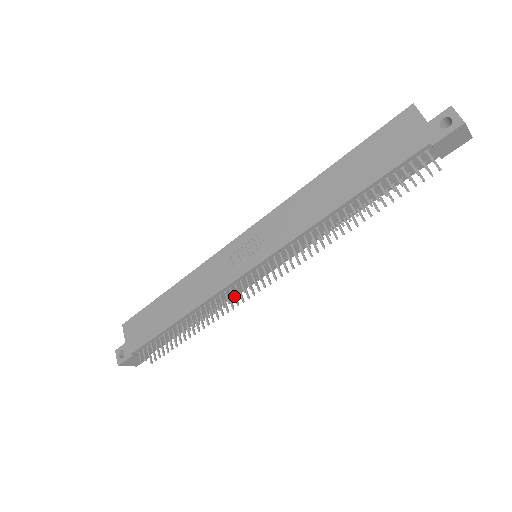
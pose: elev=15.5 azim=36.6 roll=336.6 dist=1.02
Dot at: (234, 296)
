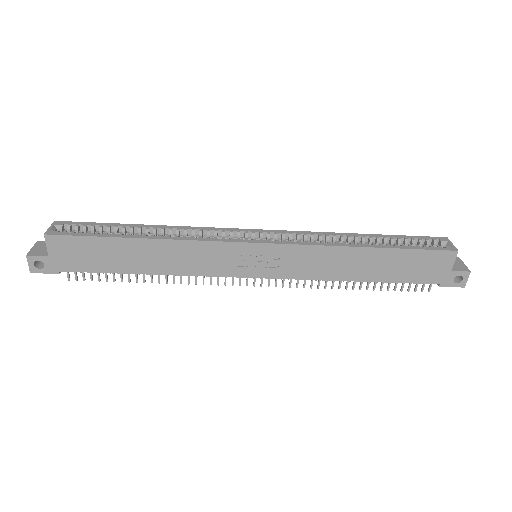
Dot at: occluded
